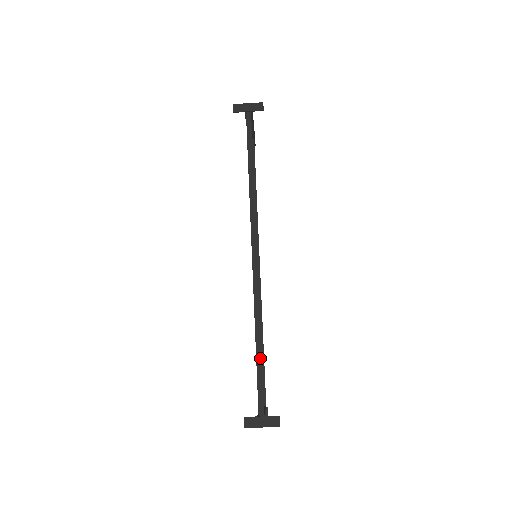
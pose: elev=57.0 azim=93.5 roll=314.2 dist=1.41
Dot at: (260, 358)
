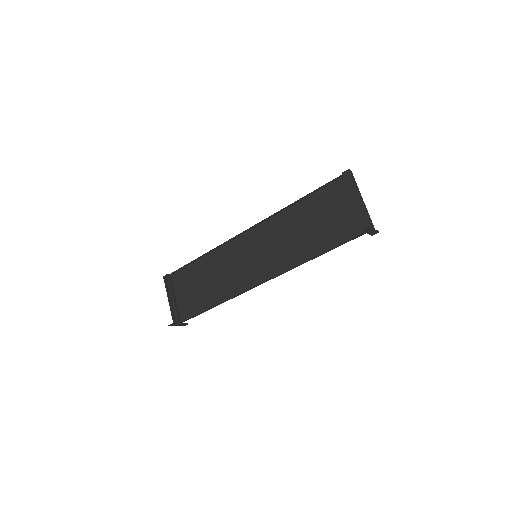
Dot at: occluded
